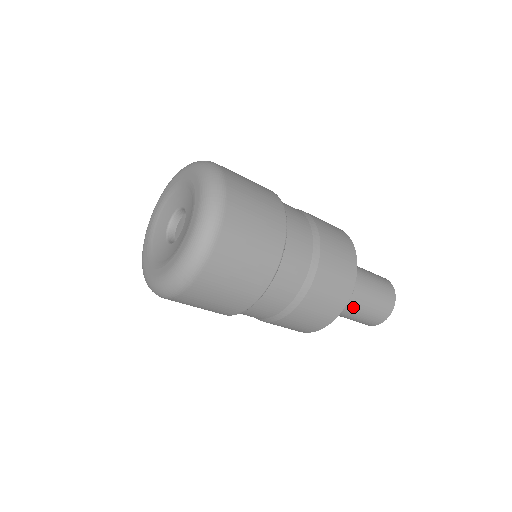
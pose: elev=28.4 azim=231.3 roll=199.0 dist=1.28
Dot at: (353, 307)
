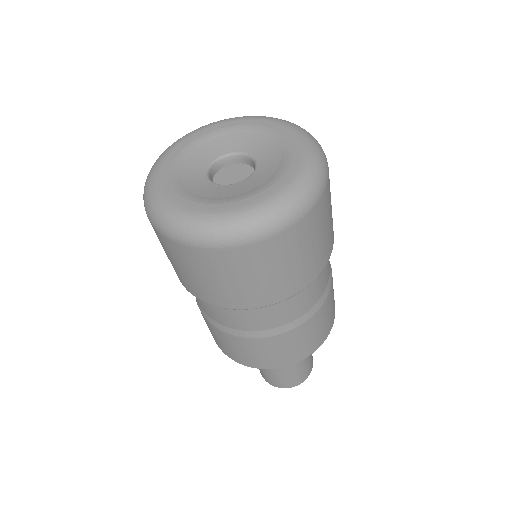
Dot at: occluded
